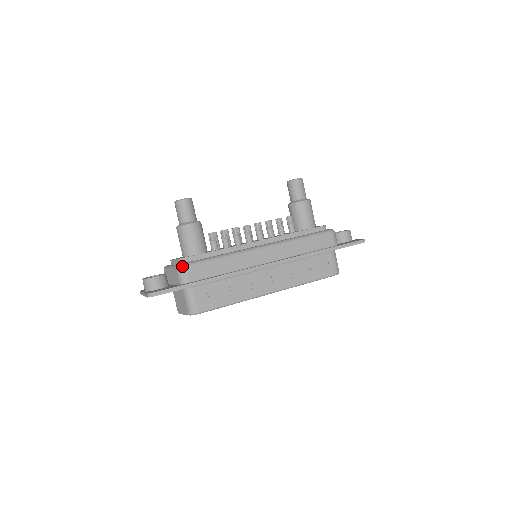
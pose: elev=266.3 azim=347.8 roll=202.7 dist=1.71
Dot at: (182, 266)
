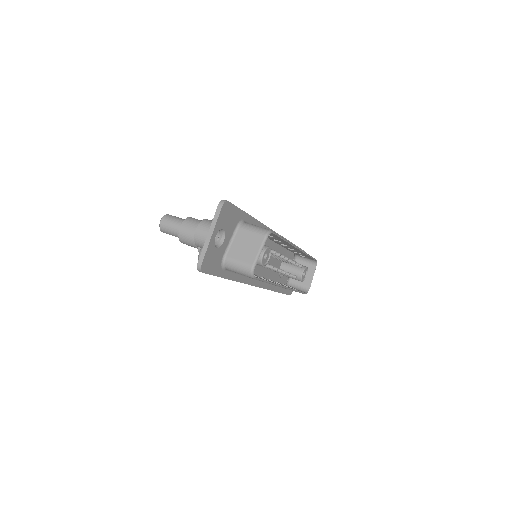
Dot at: occluded
